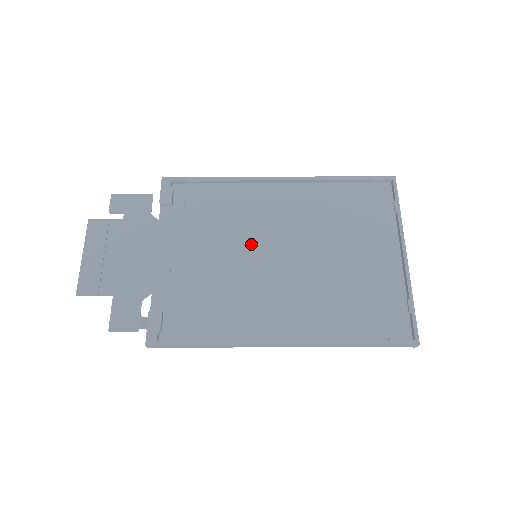
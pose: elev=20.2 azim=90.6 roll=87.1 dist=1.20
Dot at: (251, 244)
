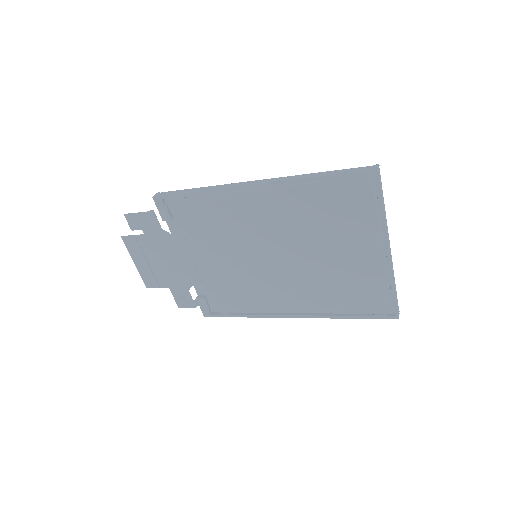
Dot at: (248, 250)
